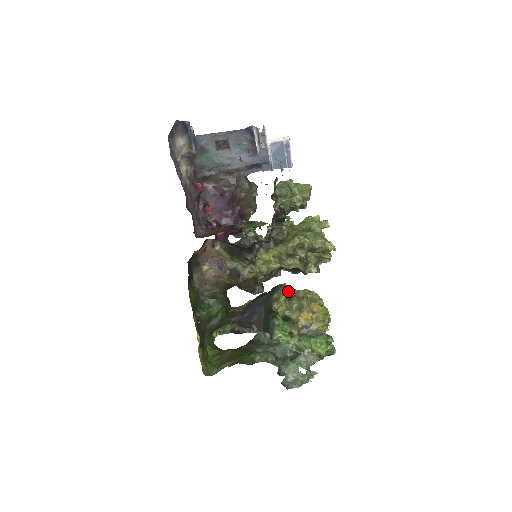
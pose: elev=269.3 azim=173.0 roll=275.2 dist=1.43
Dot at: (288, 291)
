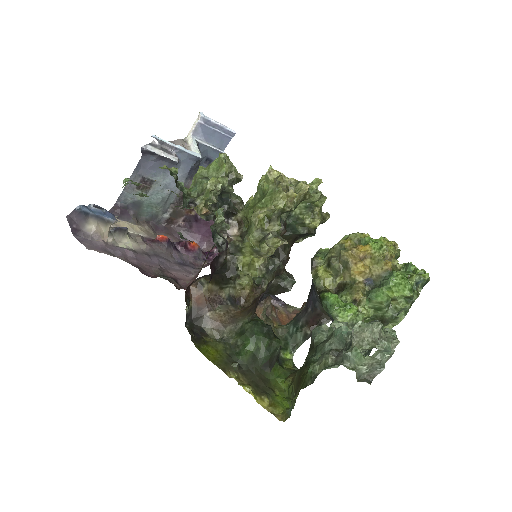
Dot at: (324, 256)
